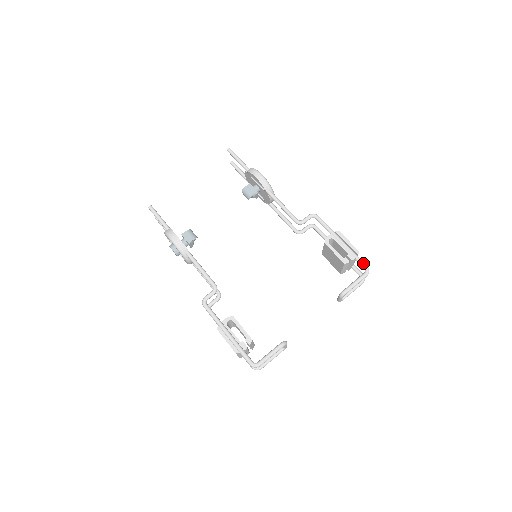
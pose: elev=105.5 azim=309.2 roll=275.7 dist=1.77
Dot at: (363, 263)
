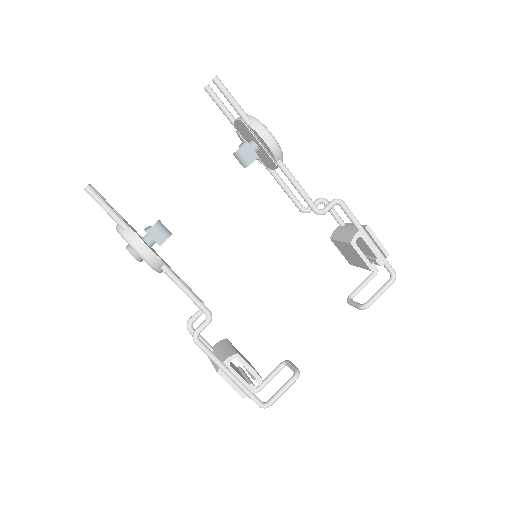
Dot at: (391, 268)
